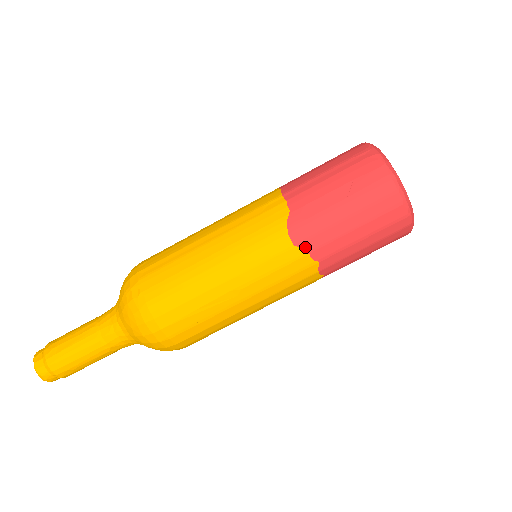
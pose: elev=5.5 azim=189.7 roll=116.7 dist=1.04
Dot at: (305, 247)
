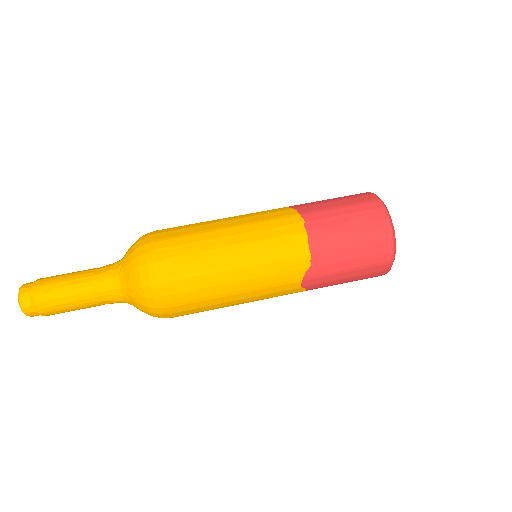
Dot at: (308, 288)
